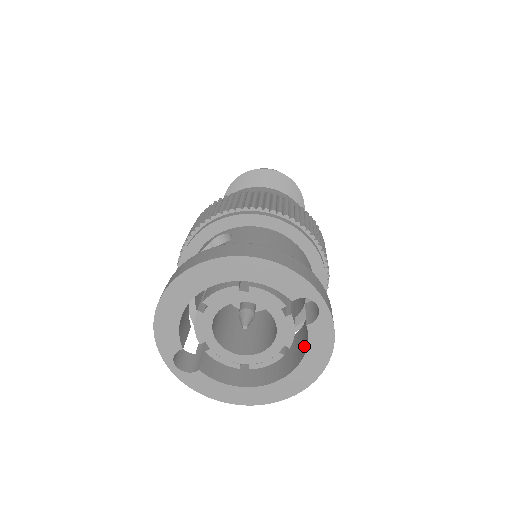
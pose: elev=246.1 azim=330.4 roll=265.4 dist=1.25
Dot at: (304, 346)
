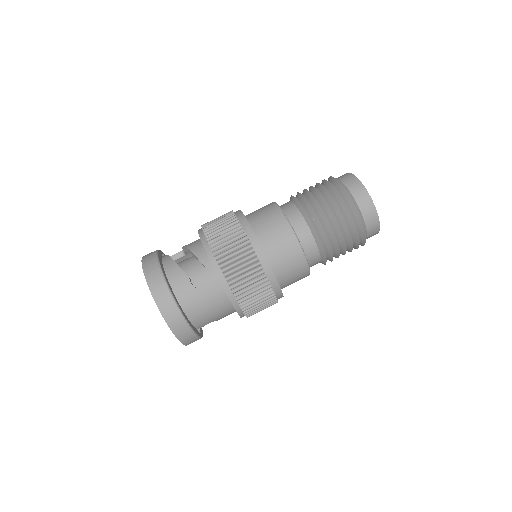
Dot at: occluded
